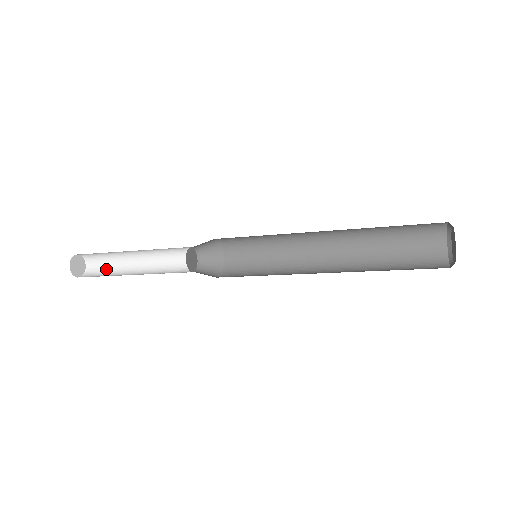
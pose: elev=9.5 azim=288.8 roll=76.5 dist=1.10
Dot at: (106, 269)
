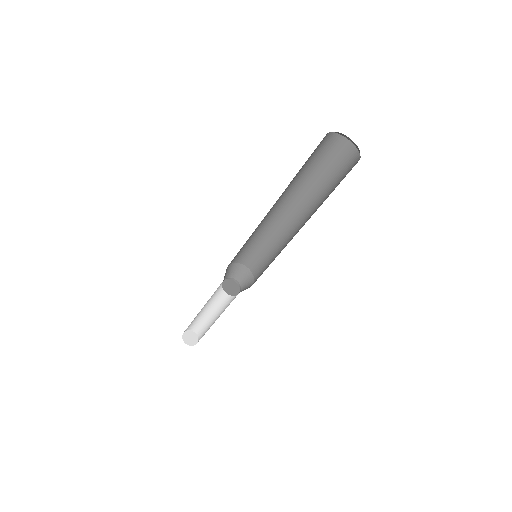
Dot at: (205, 331)
